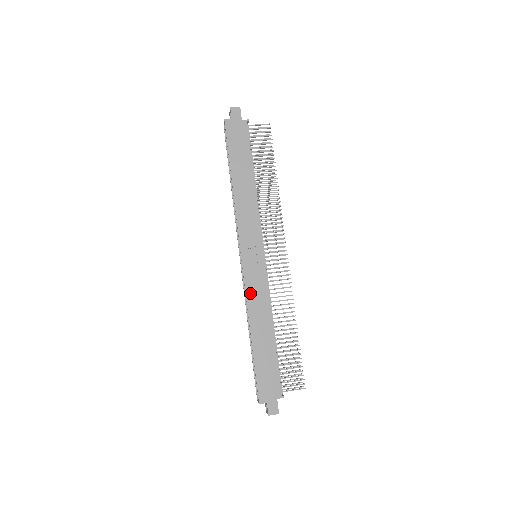
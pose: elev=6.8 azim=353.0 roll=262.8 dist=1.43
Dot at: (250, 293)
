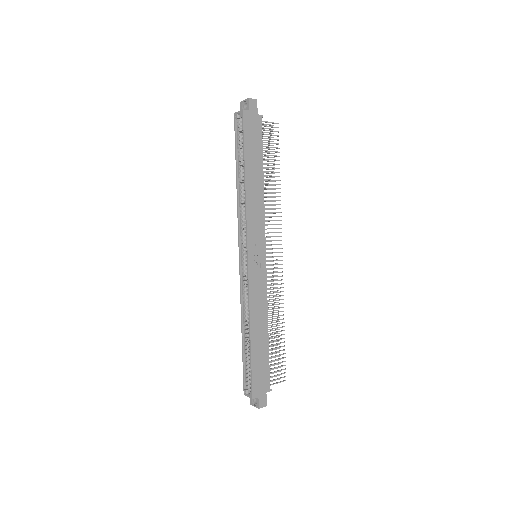
Dot at: (253, 294)
